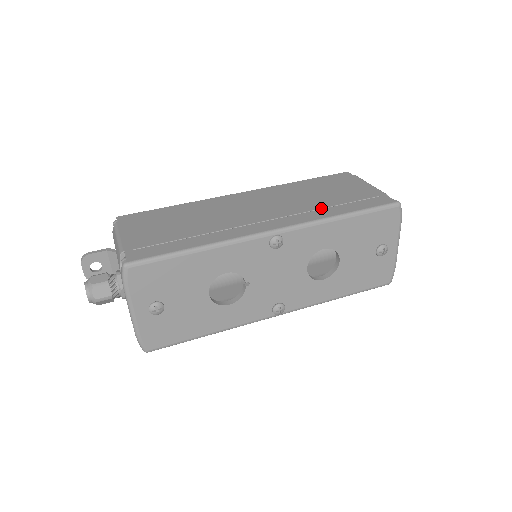
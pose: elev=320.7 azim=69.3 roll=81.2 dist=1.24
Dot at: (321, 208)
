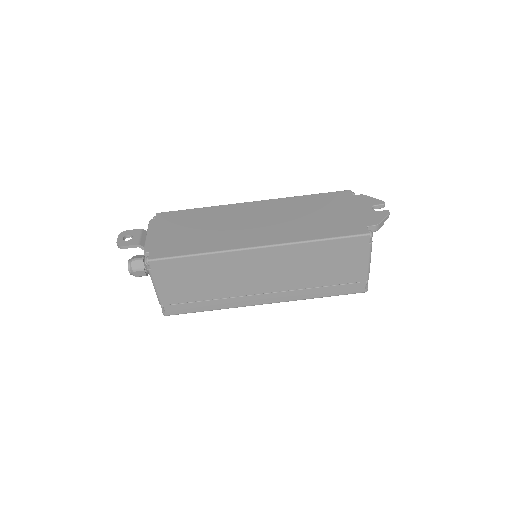
Dot at: (309, 288)
